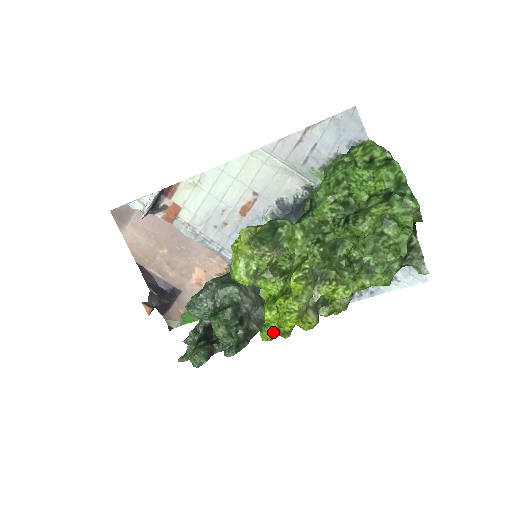
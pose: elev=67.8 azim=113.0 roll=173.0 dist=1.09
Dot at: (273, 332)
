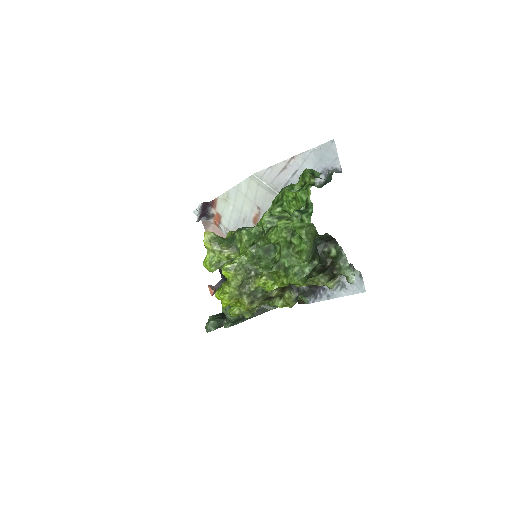
Dot at: (234, 310)
